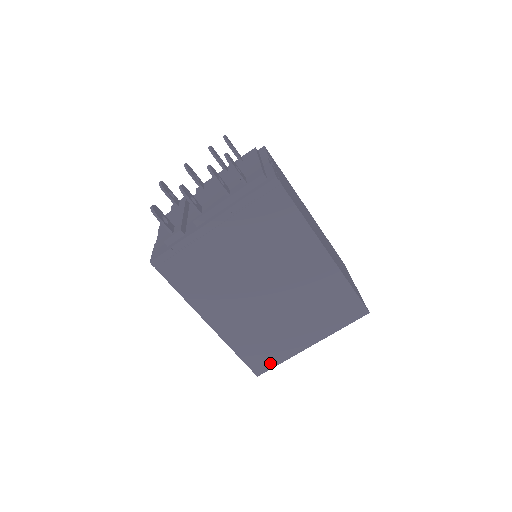
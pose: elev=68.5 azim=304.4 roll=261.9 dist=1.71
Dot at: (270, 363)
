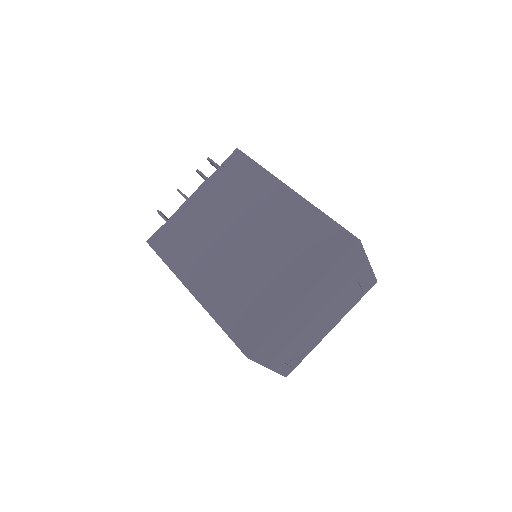
Dot at: (260, 334)
